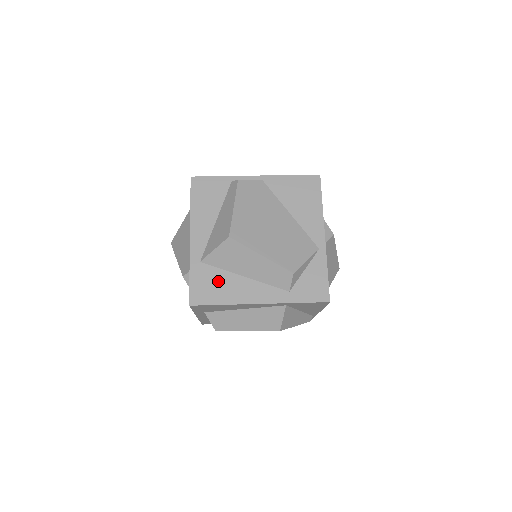
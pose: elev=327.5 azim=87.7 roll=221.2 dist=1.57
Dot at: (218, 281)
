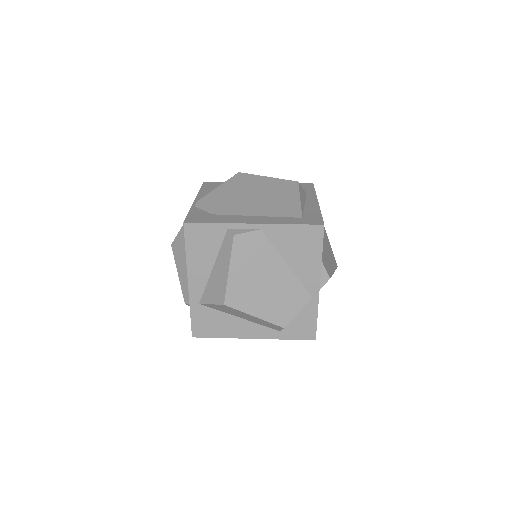
Dot at: (216, 320)
